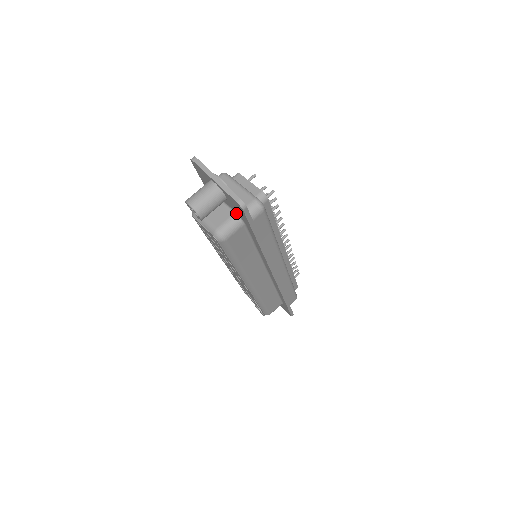
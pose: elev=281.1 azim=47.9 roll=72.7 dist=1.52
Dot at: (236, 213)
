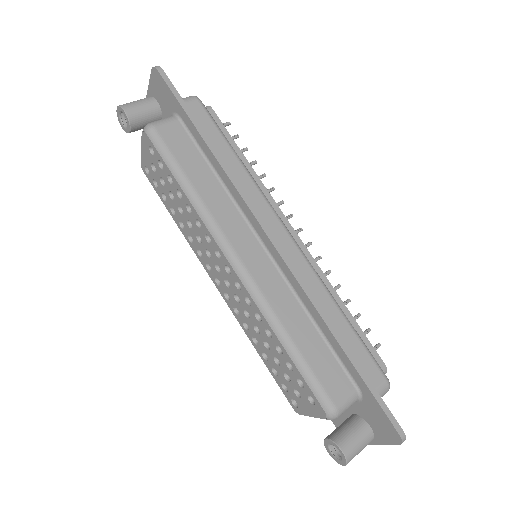
Dot at: occluded
